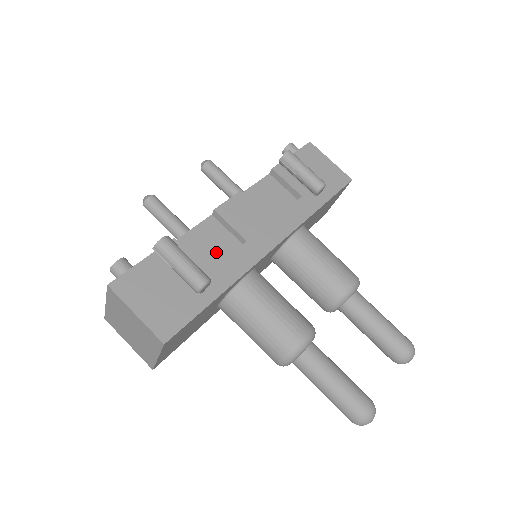
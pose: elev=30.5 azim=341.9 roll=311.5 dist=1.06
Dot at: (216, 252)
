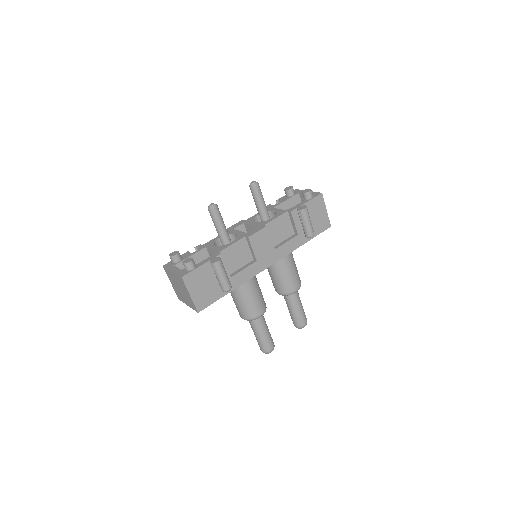
Dot at: (238, 262)
